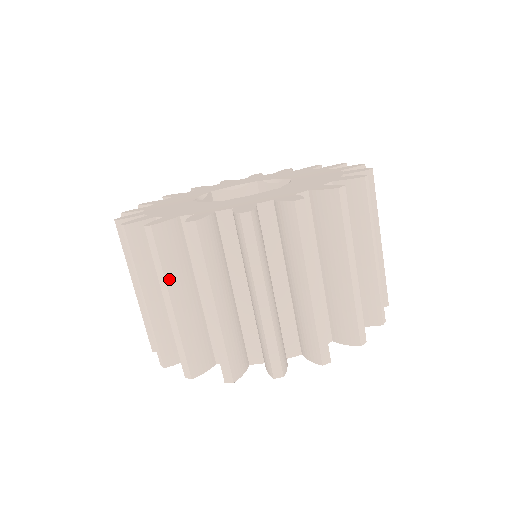
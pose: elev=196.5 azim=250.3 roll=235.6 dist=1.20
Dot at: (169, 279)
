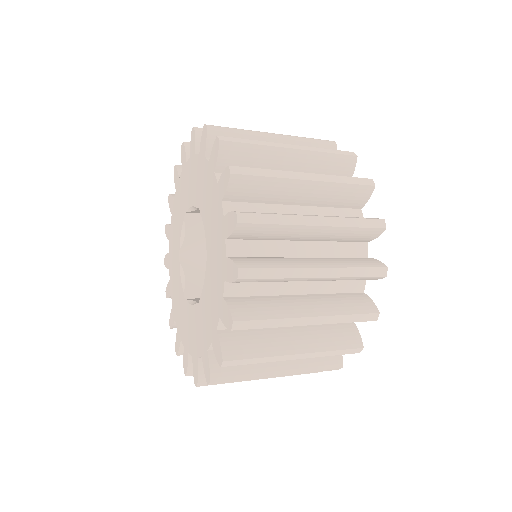
Dot at: occluded
